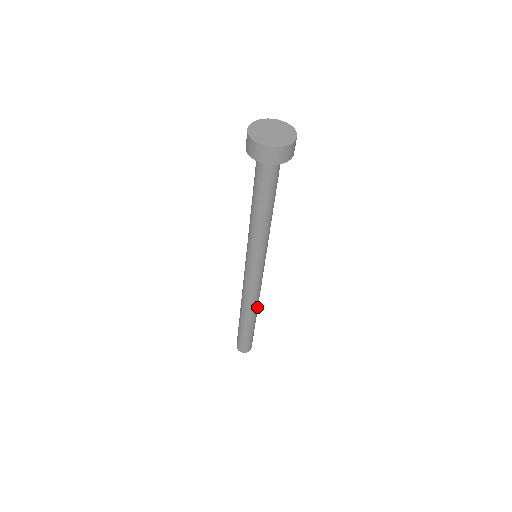
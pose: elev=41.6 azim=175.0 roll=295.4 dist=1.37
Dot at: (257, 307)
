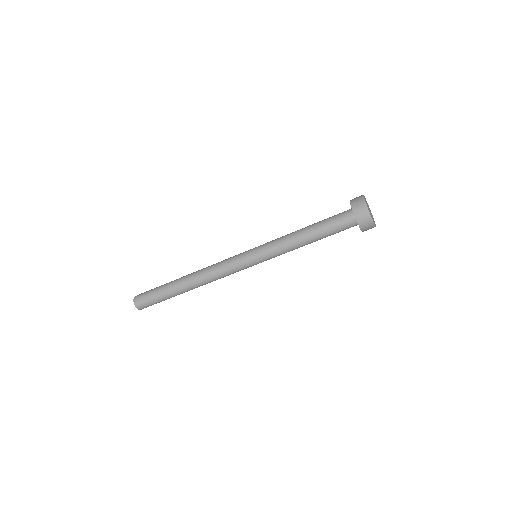
Dot at: (199, 285)
